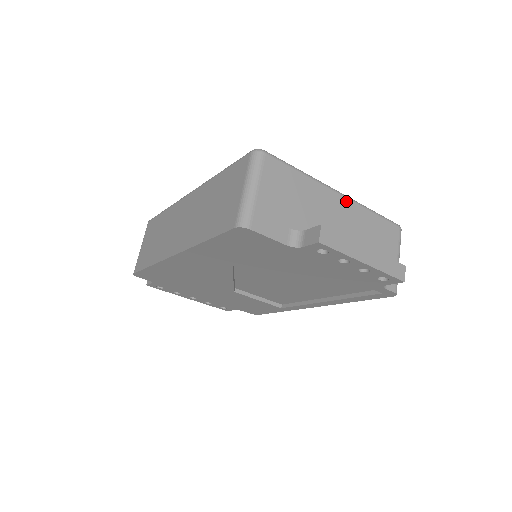
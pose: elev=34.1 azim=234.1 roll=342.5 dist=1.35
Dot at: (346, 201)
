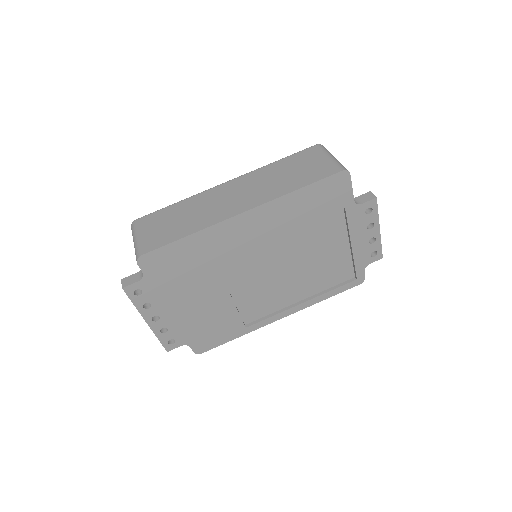
Dot at: occluded
